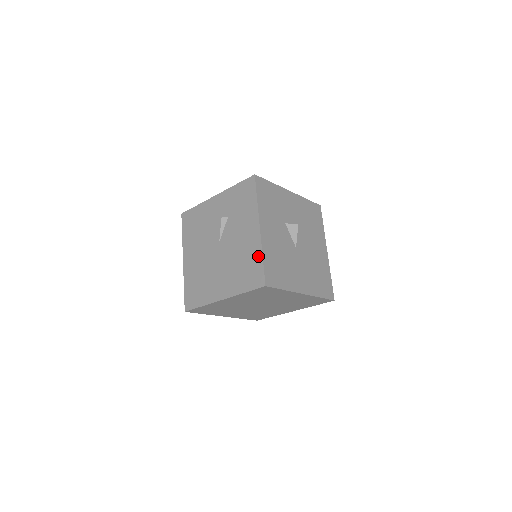
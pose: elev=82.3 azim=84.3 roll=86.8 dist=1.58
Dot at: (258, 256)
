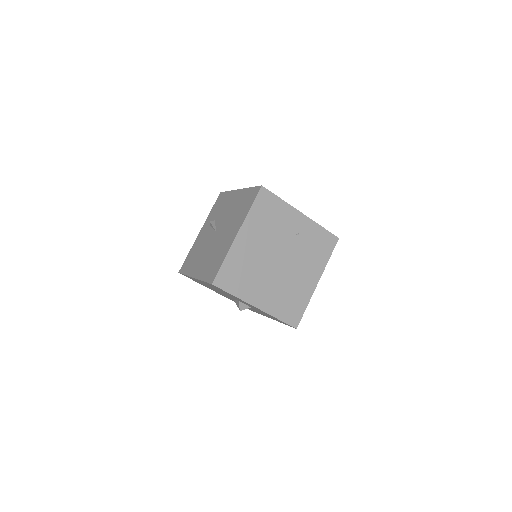
Dot at: (247, 191)
